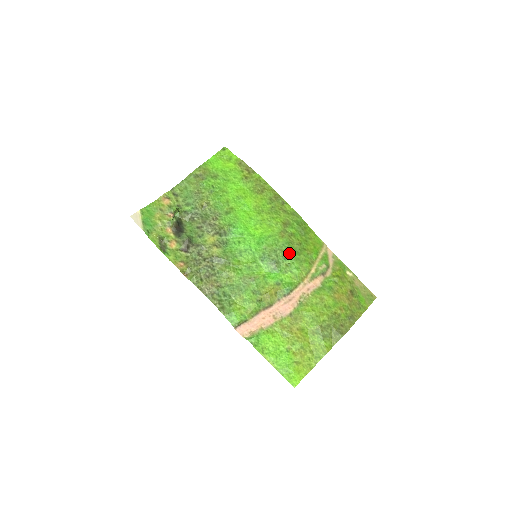
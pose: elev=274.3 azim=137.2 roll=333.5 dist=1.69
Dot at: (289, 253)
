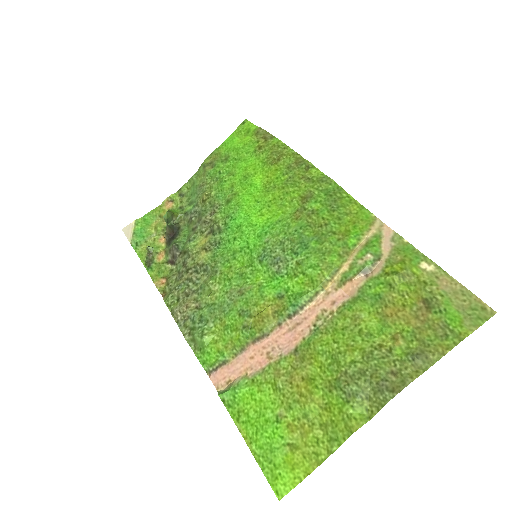
Dot at: (303, 242)
